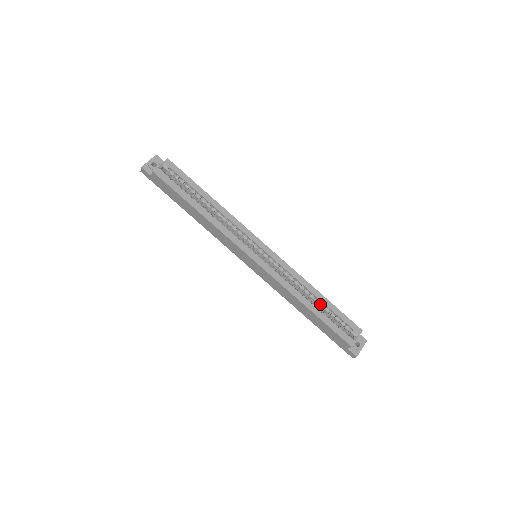
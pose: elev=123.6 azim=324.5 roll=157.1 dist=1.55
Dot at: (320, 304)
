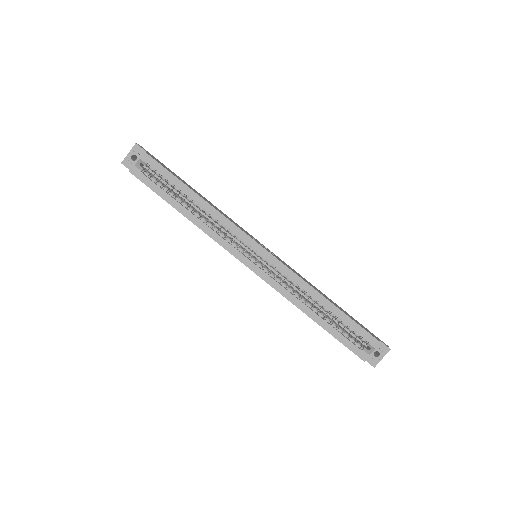
Dot at: (329, 313)
